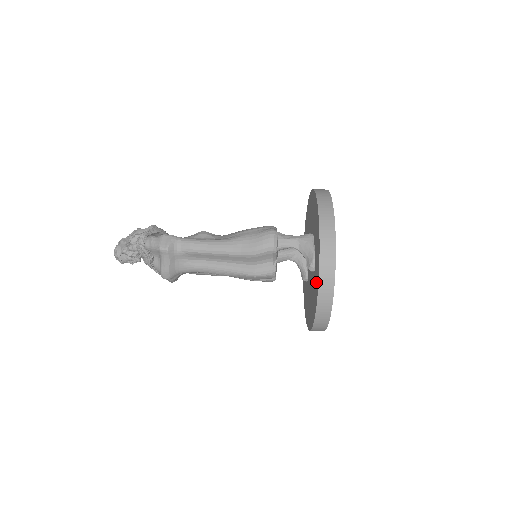
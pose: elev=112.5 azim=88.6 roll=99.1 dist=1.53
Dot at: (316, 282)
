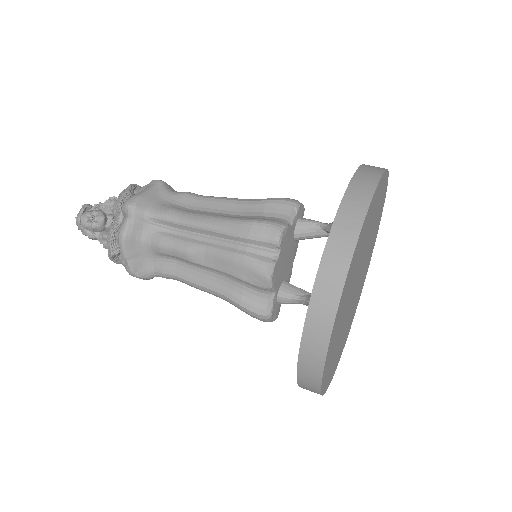
Dot at: occluded
